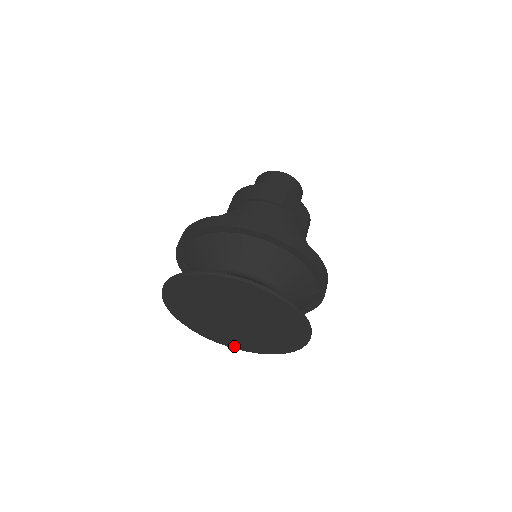
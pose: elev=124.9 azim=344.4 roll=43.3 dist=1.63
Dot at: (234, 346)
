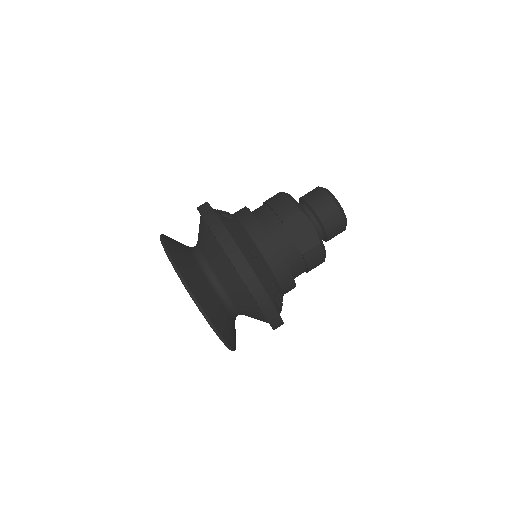
Dot at: occluded
